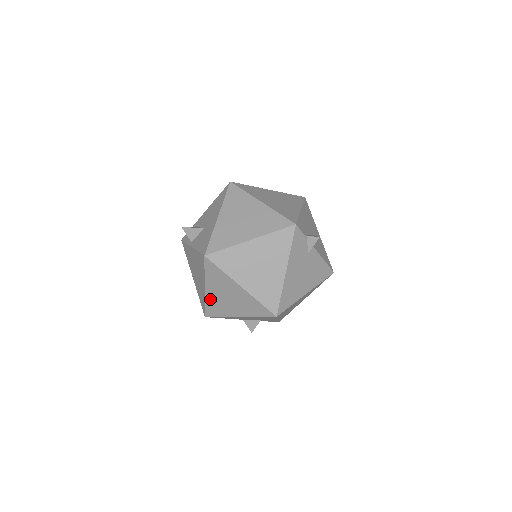
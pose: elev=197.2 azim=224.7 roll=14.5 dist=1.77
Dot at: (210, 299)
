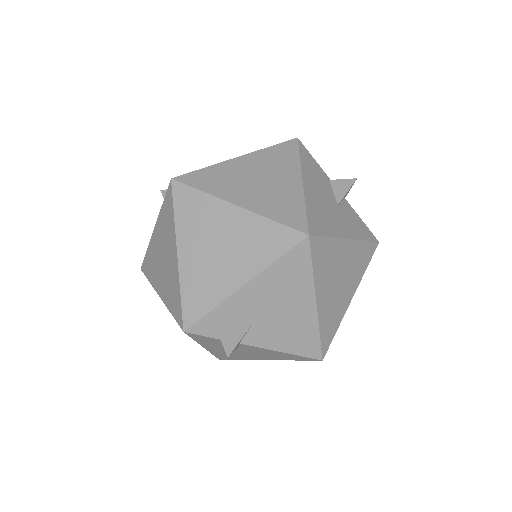
Dot at: occluded
